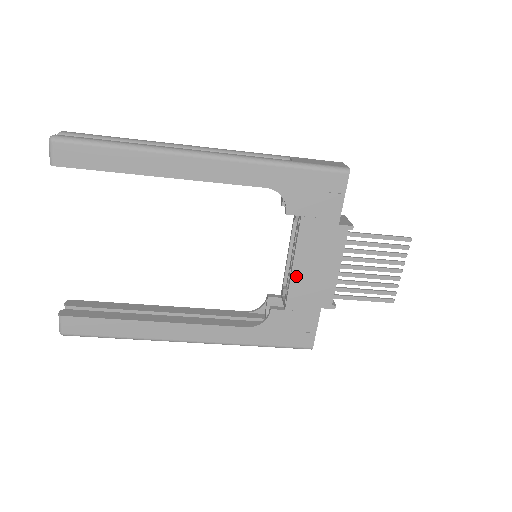
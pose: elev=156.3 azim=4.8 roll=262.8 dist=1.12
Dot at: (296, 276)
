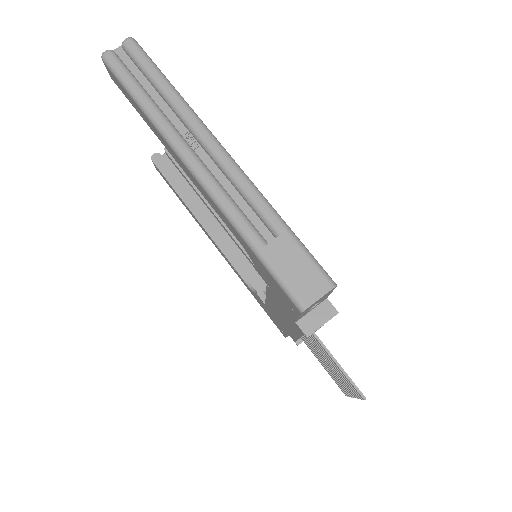
Dot at: (269, 302)
